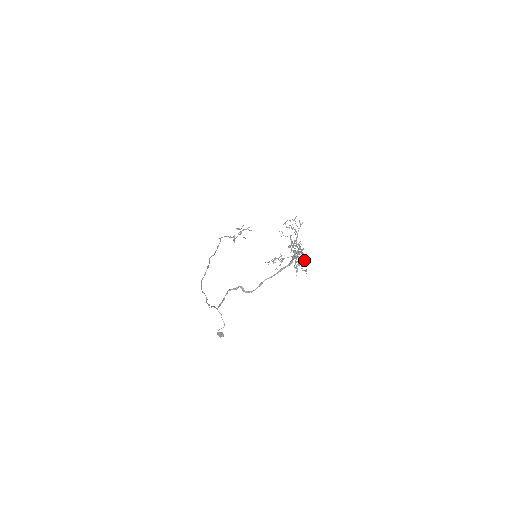
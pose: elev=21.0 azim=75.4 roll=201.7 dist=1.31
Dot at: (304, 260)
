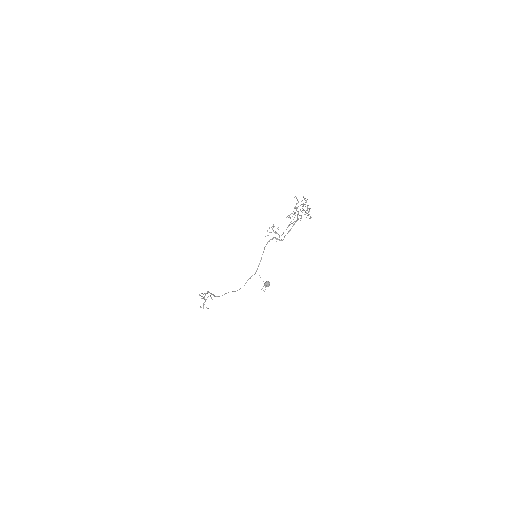
Dot at: (309, 208)
